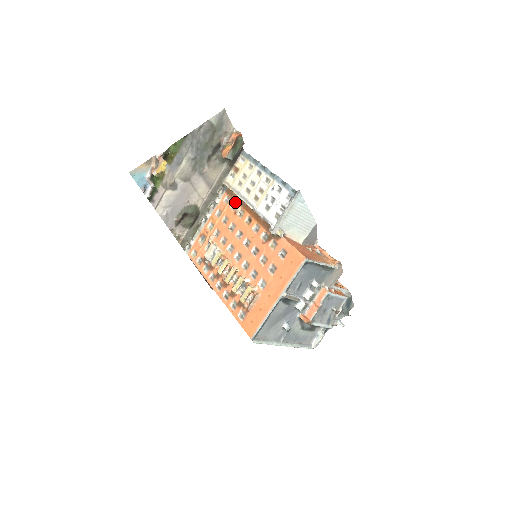
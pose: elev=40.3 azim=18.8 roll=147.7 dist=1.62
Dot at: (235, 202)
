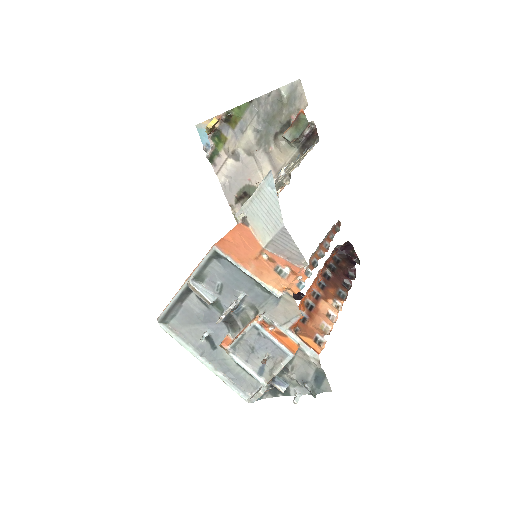
Dot at: occluded
